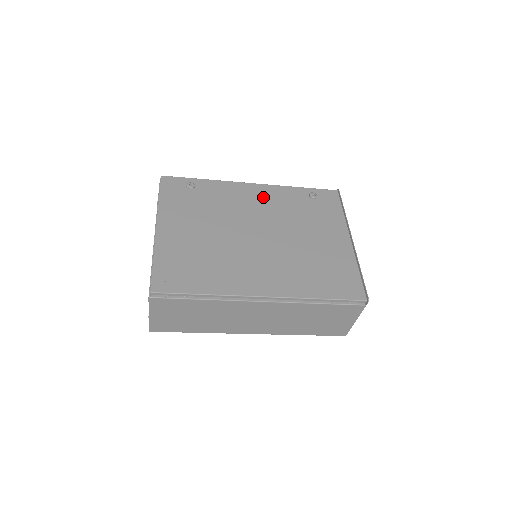
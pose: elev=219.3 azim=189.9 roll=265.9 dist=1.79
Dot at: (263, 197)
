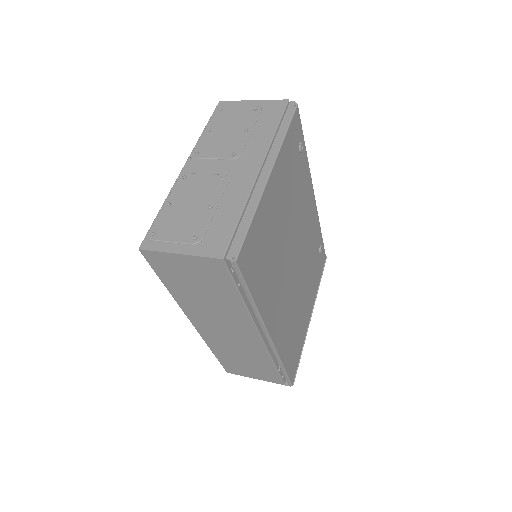
Dot at: (311, 219)
